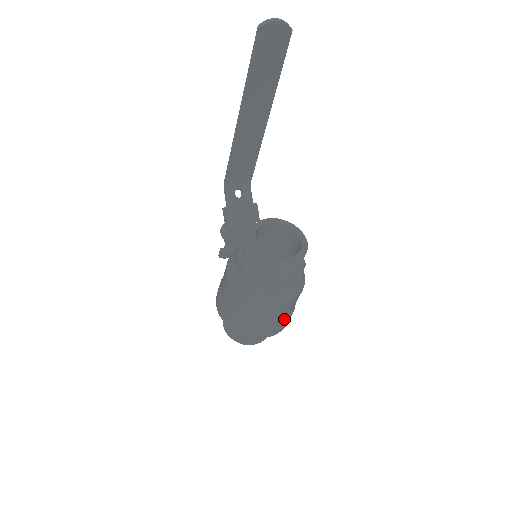
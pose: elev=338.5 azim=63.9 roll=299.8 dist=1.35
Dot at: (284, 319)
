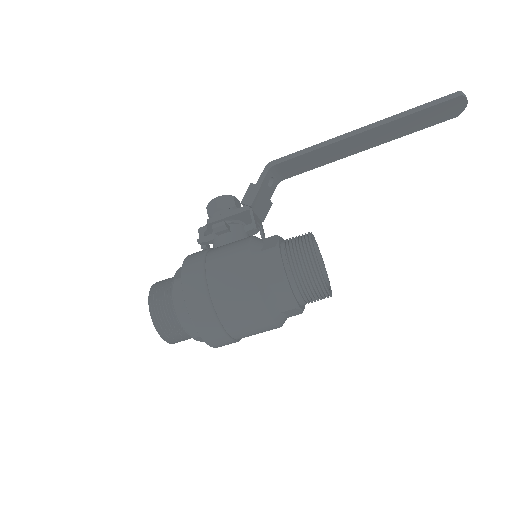
Dot at: occluded
